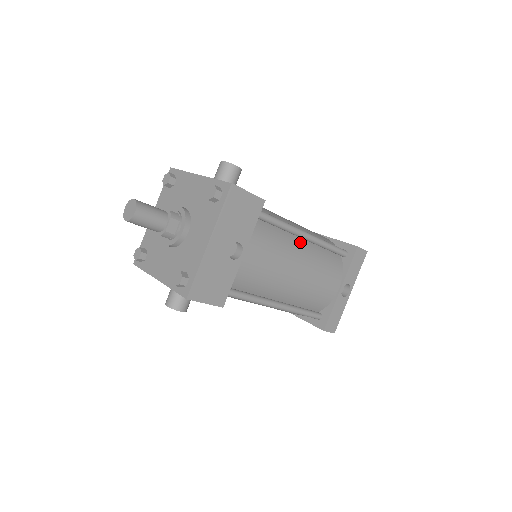
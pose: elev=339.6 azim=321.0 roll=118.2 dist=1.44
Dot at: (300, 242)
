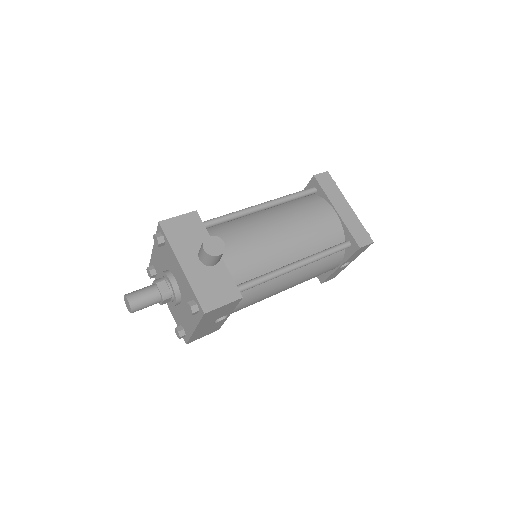
Dot at: occluded
